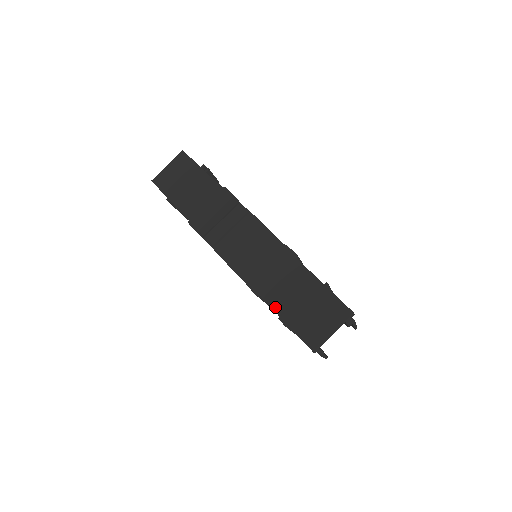
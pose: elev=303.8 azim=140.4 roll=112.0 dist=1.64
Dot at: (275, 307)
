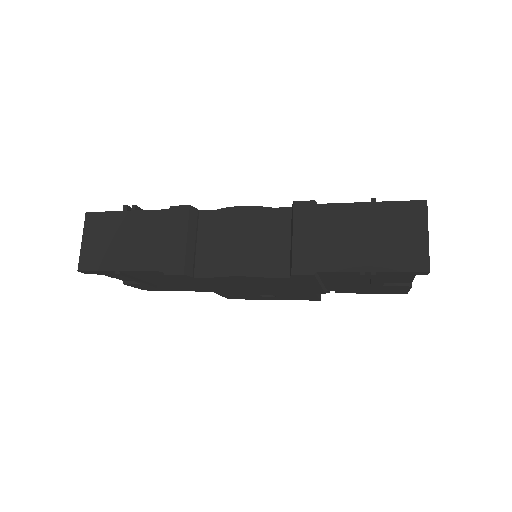
Dot at: (345, 267)
